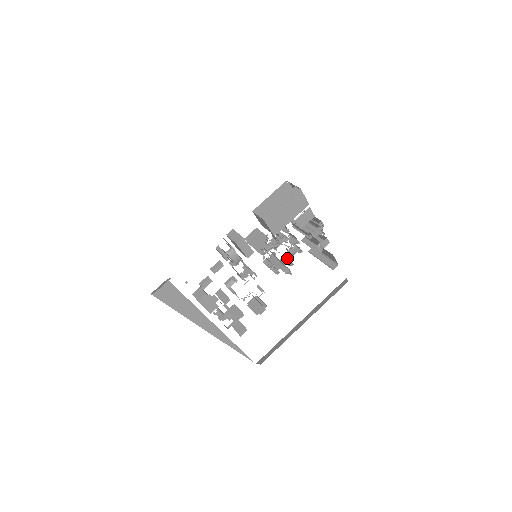
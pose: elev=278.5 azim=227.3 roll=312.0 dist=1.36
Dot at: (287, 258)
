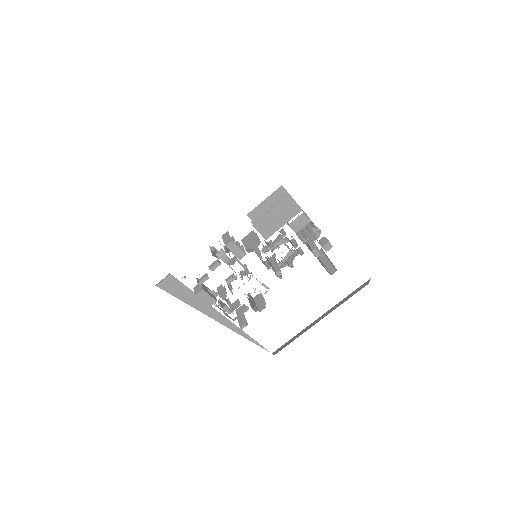
Dot at: (290, 259)
